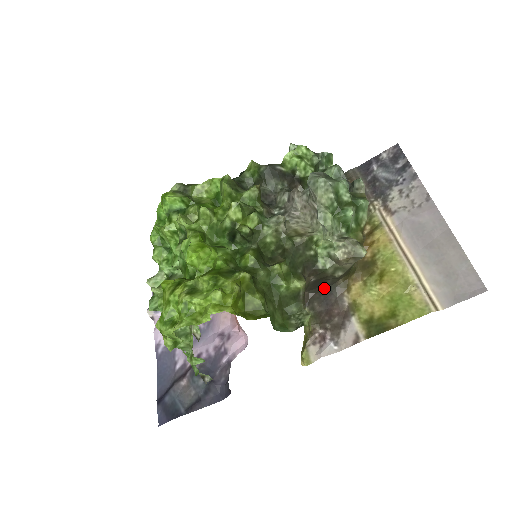
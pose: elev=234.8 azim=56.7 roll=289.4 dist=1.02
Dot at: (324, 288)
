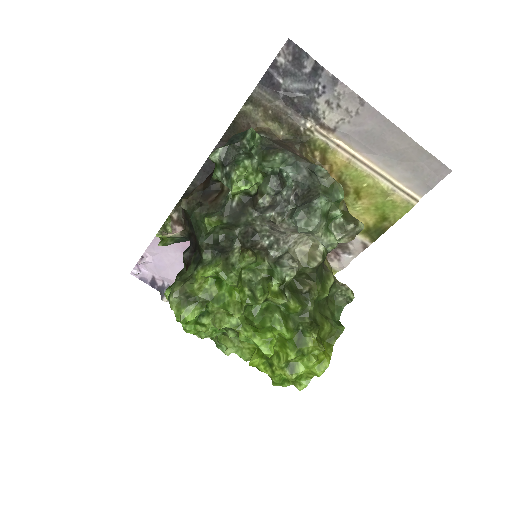
Dot at: occluded
